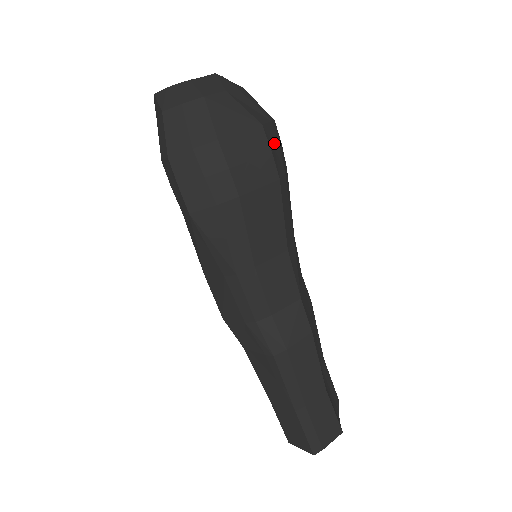
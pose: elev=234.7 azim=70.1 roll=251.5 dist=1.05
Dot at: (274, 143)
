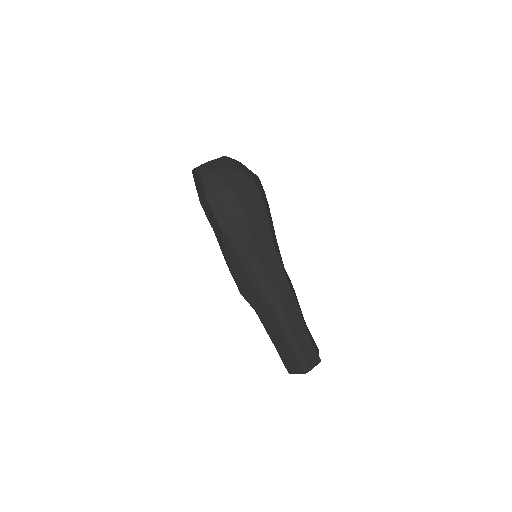
Dot at: (260, 188)
